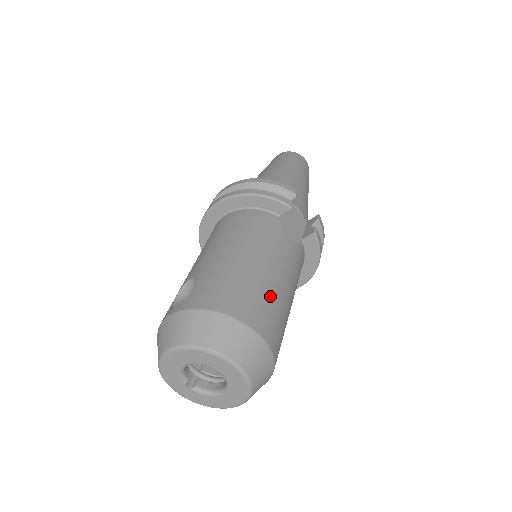
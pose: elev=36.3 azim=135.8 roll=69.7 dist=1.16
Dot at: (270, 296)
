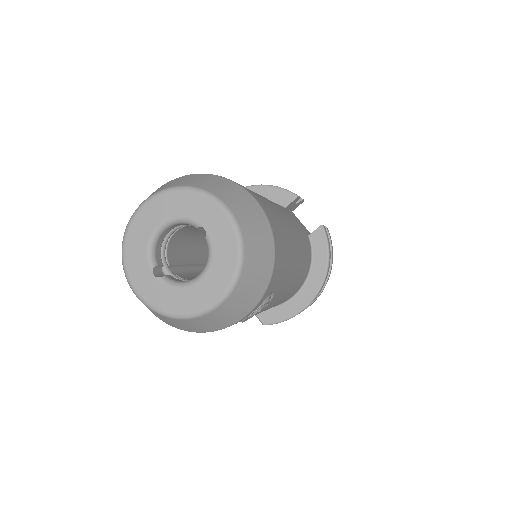
Dot at: (273, 208)
